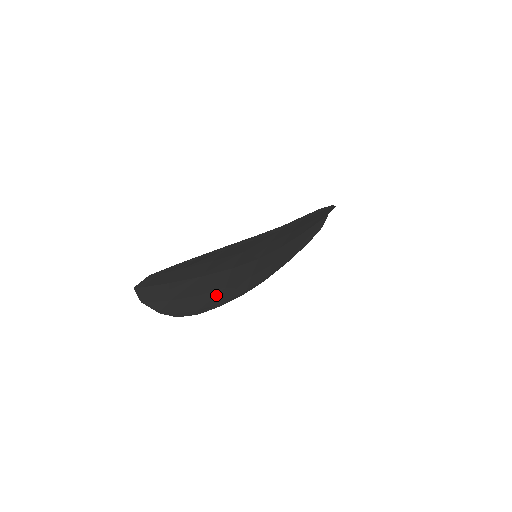
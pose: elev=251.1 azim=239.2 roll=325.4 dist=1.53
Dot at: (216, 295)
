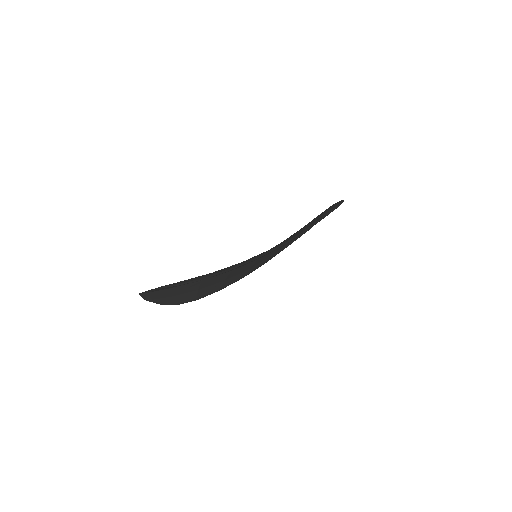
Dot at: (215, 286)
